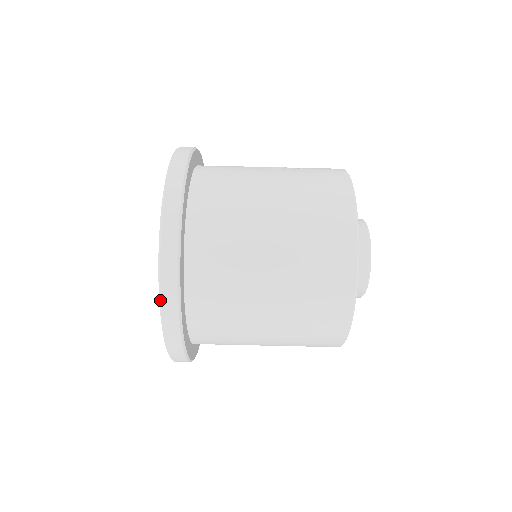
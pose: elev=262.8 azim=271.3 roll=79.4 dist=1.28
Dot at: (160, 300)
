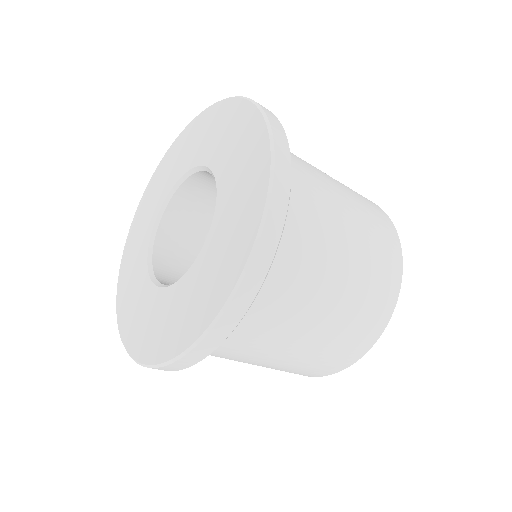
Dot at: (241, 280)
